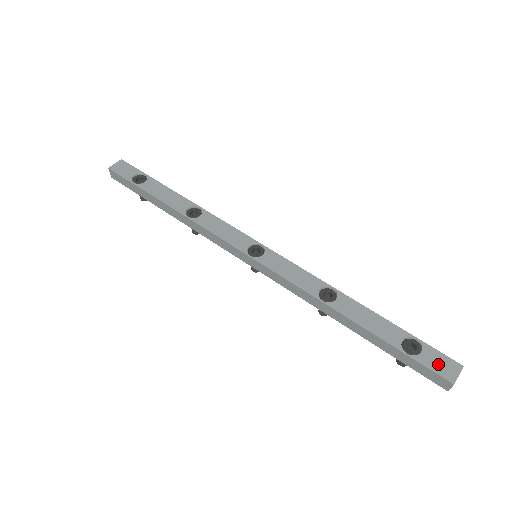
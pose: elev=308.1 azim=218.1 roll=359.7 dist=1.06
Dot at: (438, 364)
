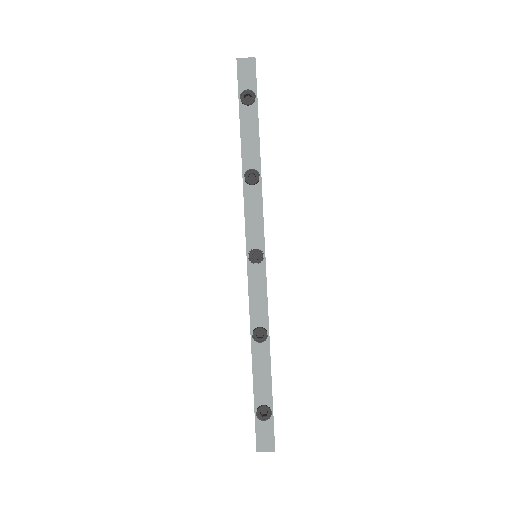
Dot at: (264, 436)
